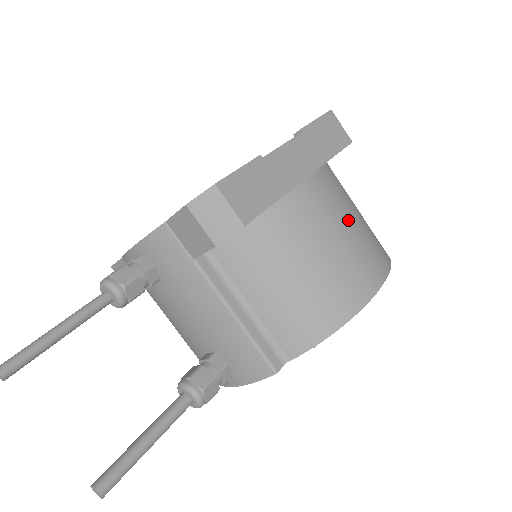
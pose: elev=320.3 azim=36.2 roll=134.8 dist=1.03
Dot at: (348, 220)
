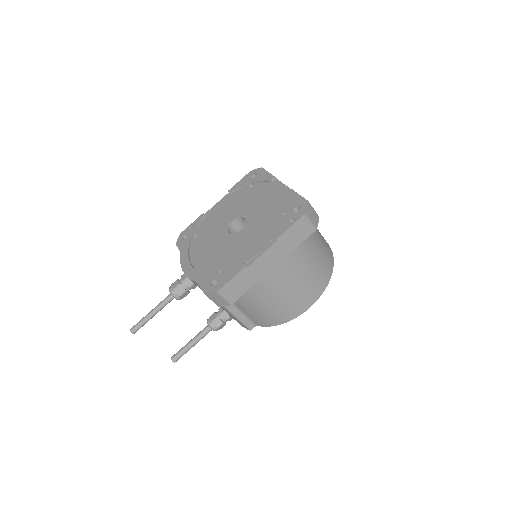
Dot at: (298, 279)
